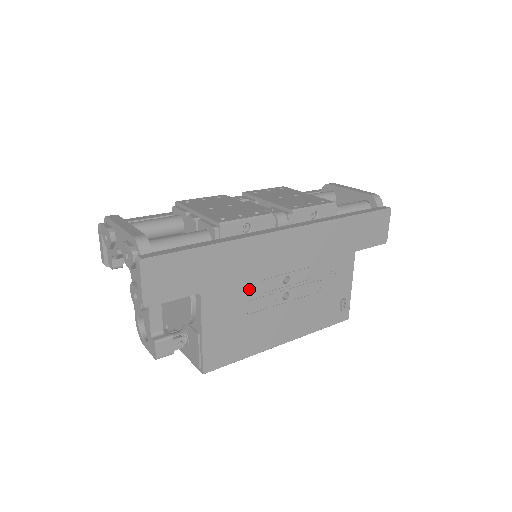
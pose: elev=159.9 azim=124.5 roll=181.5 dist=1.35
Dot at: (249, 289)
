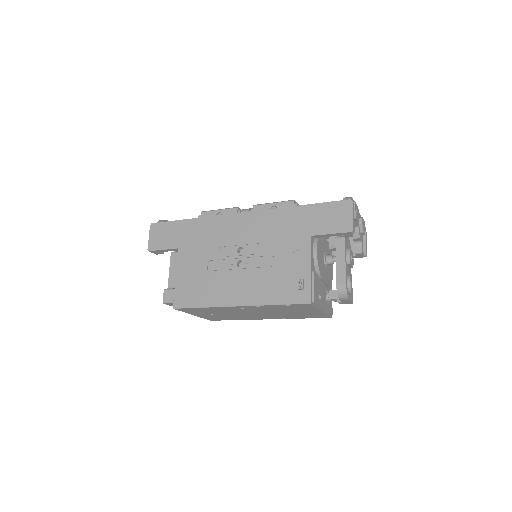
Dot at: (210, 252)
